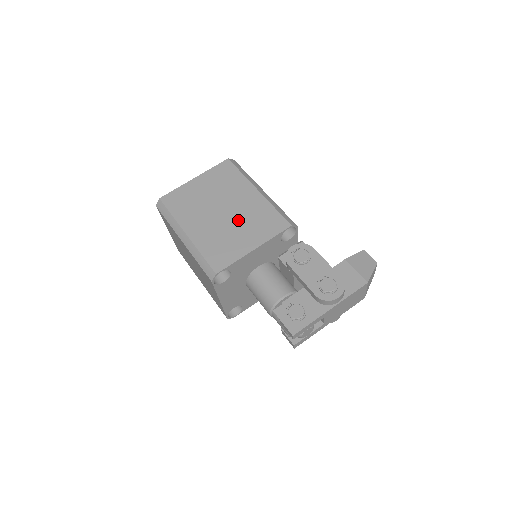
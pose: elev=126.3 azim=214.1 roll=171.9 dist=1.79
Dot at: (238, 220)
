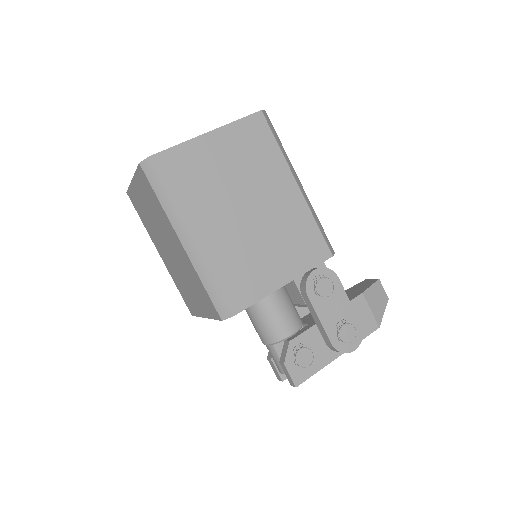
Dot at: (268, 231)
